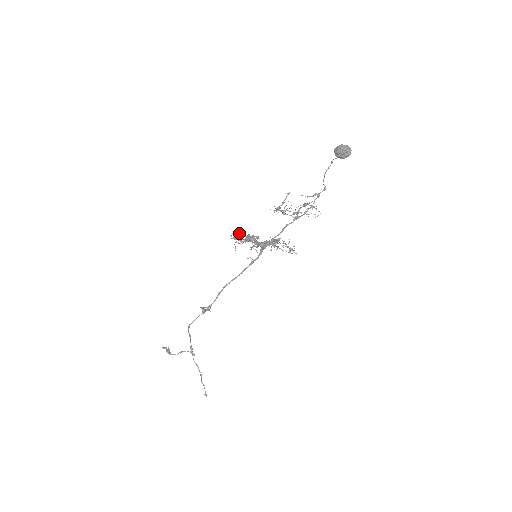
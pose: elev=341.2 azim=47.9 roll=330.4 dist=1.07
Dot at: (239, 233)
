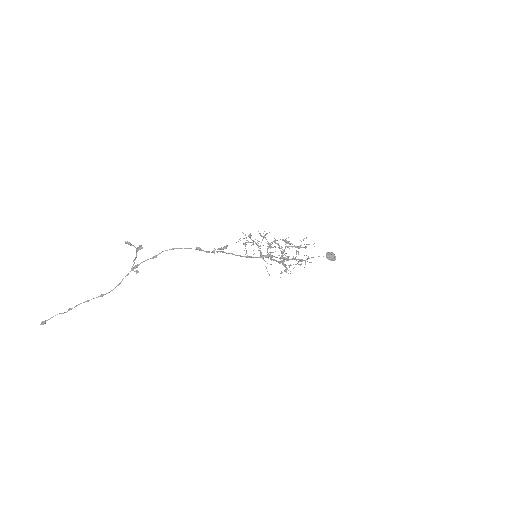
Dot at: occluded
